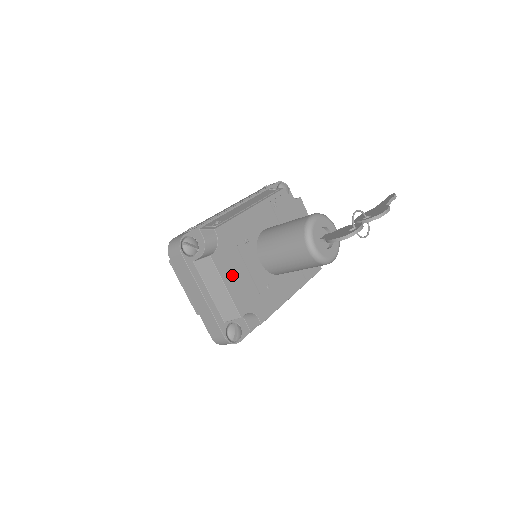
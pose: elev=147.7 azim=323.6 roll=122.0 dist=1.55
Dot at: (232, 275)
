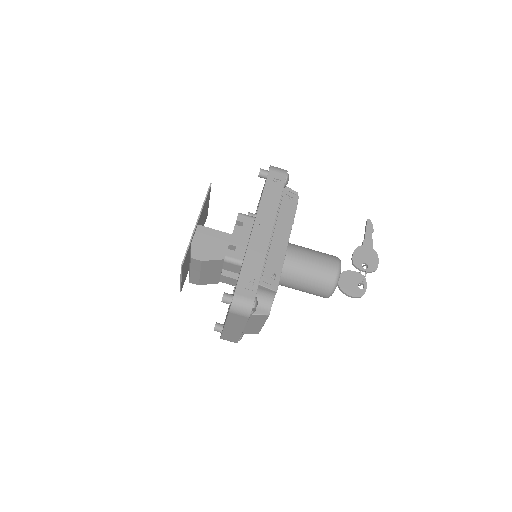
Dot at: occluded
